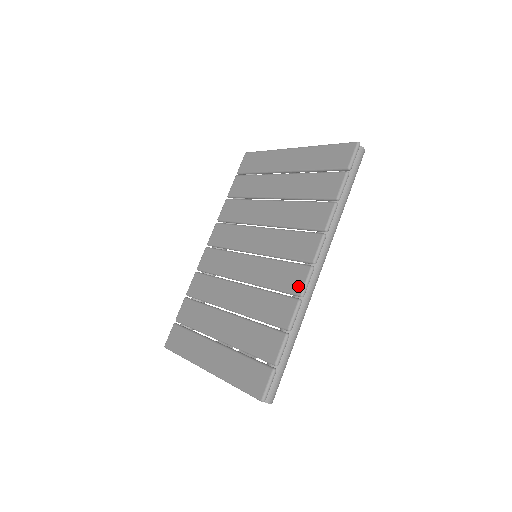
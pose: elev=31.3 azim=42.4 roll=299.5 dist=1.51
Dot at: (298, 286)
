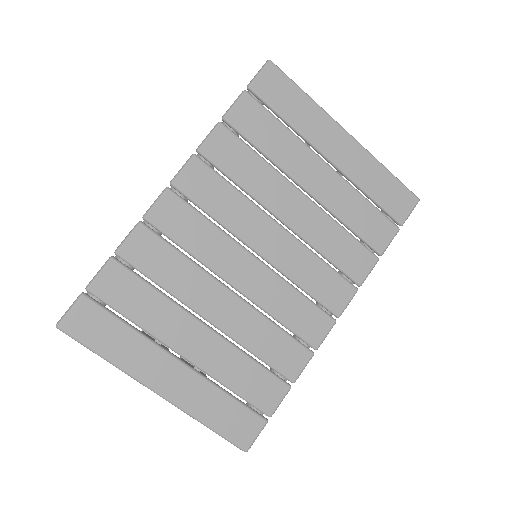
Dot at: (317, 338)
